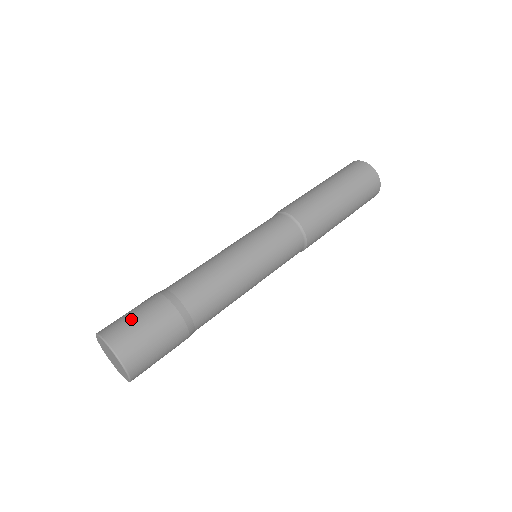
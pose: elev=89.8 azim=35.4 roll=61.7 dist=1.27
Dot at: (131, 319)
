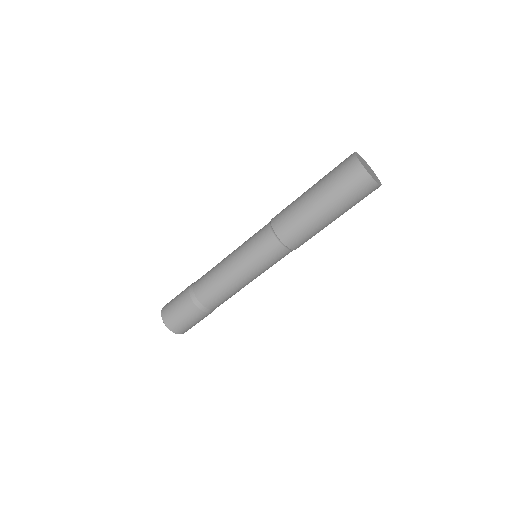
Dot at: (173, 304)
